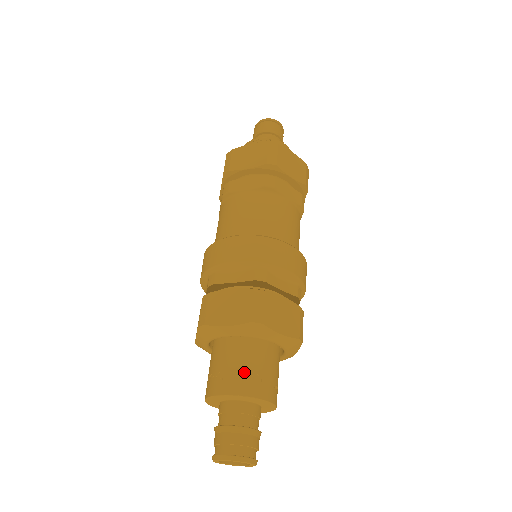
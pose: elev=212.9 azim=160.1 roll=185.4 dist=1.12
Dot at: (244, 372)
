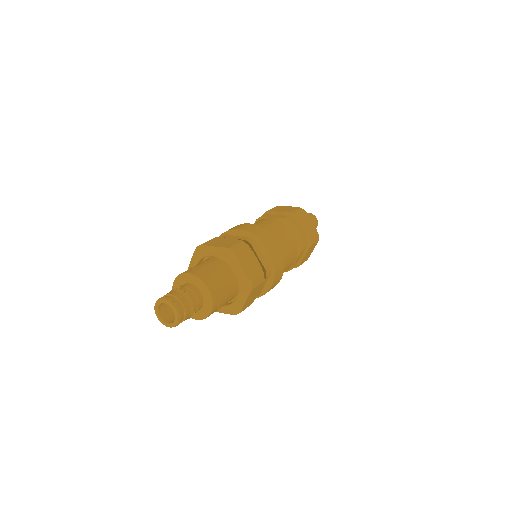
Dot at: (207, 271)
